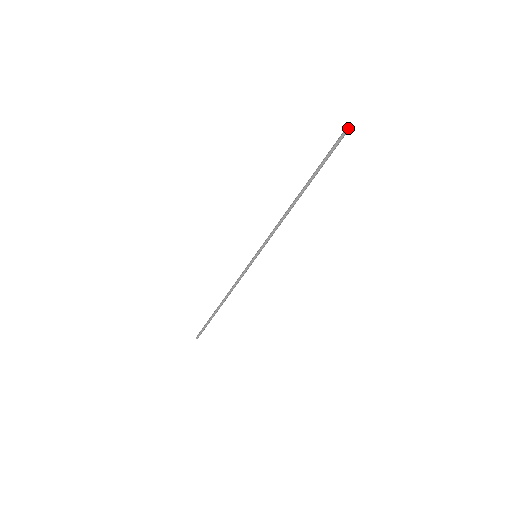
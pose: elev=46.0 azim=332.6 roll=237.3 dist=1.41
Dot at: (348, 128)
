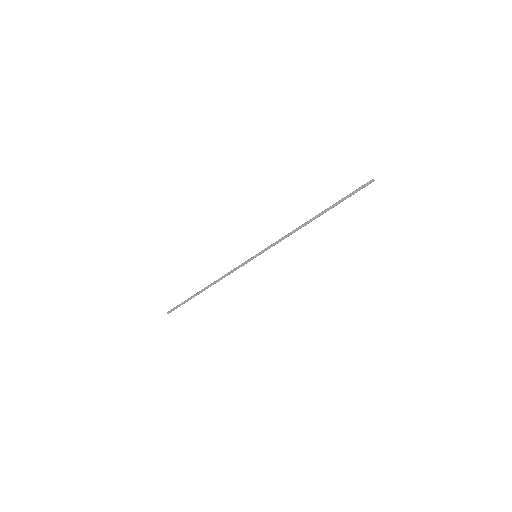
Dot at: occluded
